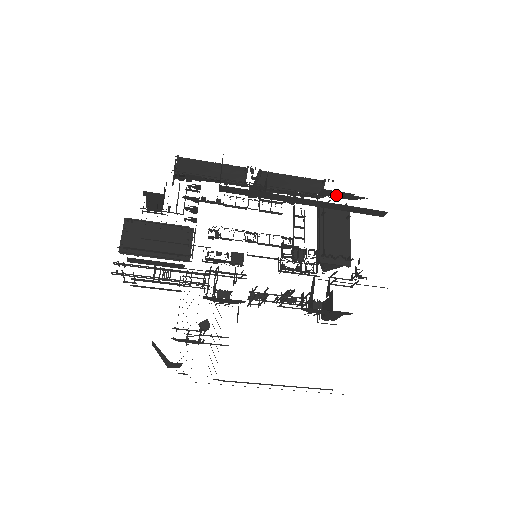
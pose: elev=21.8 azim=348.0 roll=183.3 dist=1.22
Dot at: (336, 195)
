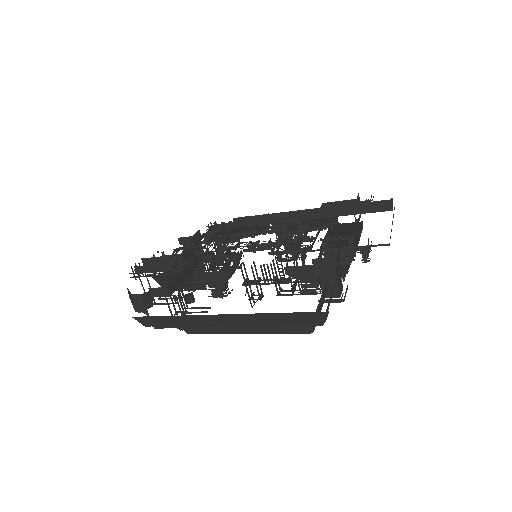
Dot at: occluded
